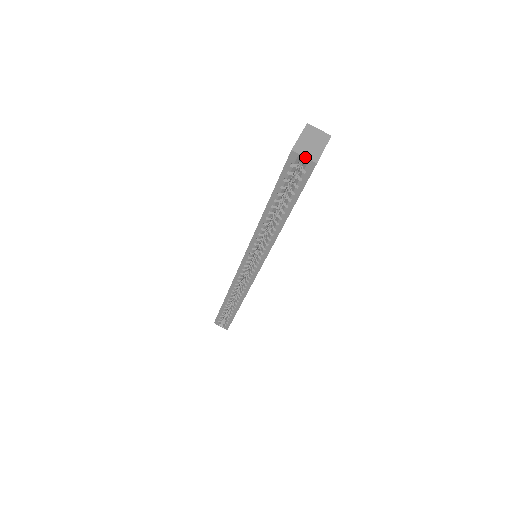
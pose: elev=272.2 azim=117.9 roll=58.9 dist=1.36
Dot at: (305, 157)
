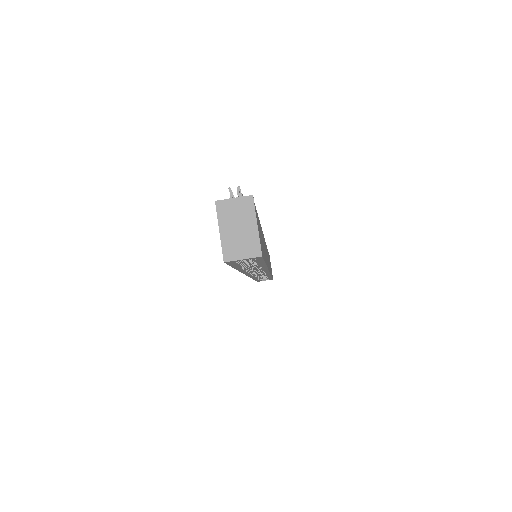
Dot at: (244, 259)
